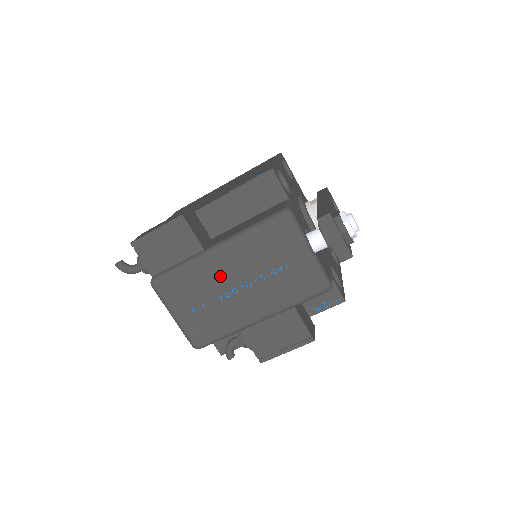
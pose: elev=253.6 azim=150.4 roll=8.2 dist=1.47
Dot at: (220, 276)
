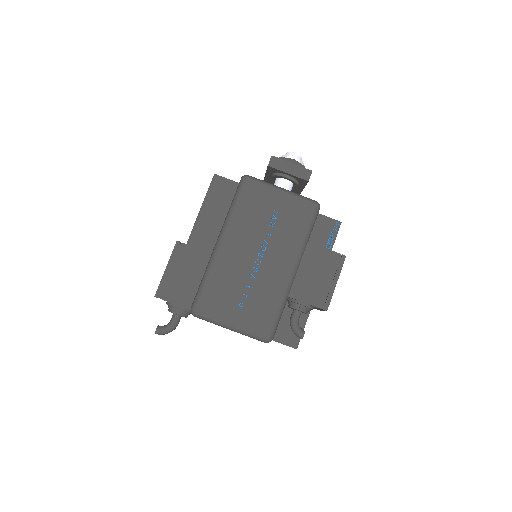
Dot at: (238, 260)
